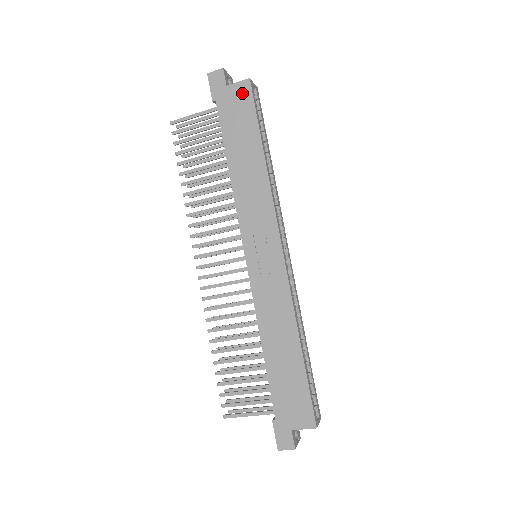
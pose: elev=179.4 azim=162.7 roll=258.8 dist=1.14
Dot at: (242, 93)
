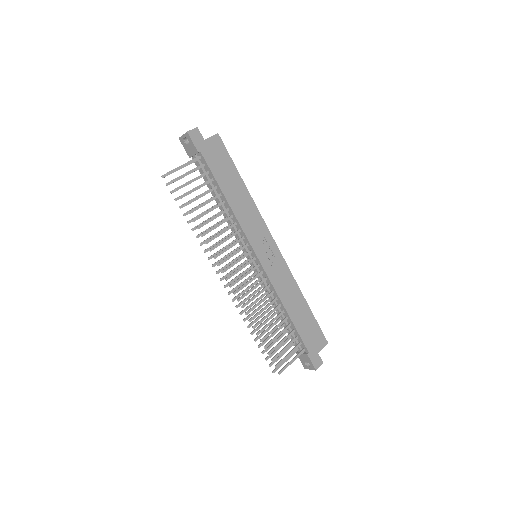
Dot at: (217, 144)
